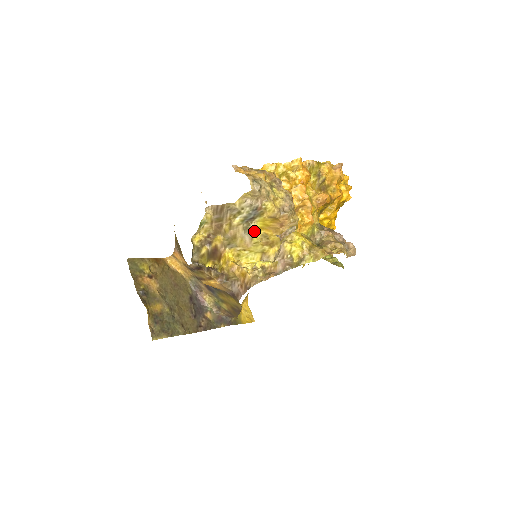
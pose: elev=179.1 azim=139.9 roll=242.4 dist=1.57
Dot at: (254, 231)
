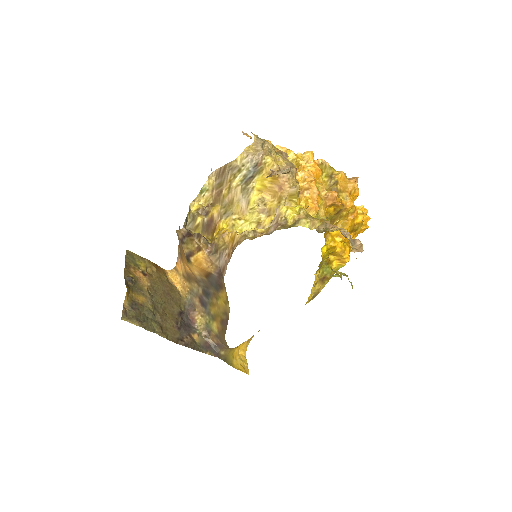
Dot at: (252, 193)
